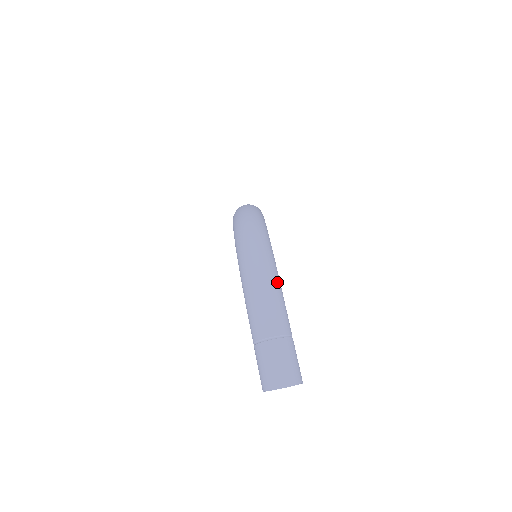
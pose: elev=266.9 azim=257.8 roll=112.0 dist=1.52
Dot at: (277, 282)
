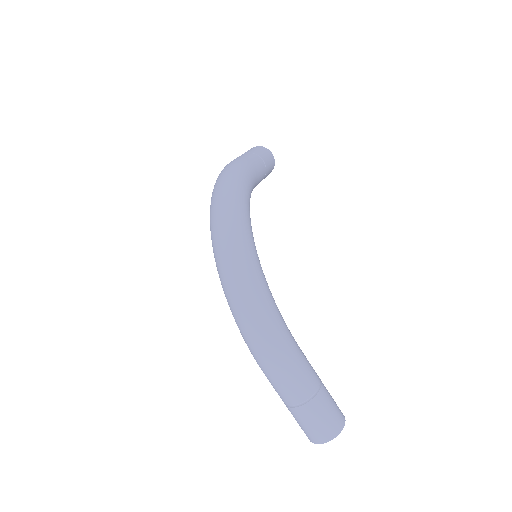
Dot at: (283, 343)
